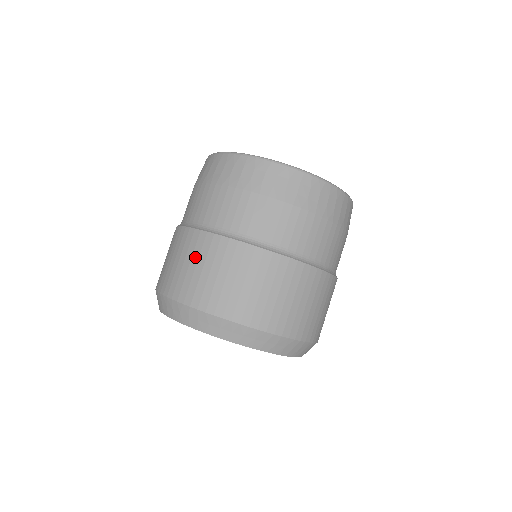
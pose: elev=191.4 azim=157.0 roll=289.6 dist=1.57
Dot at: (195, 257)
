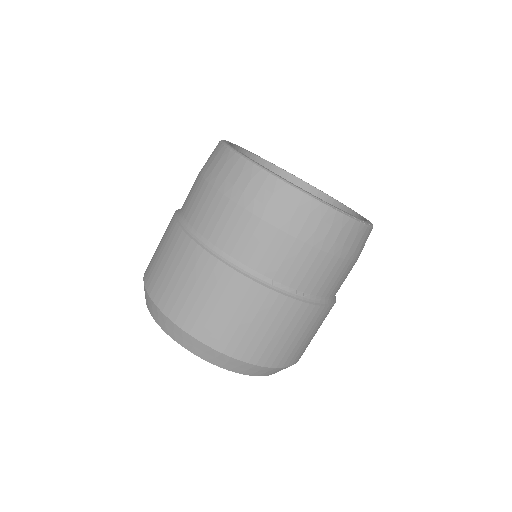
Dot at: occluded
